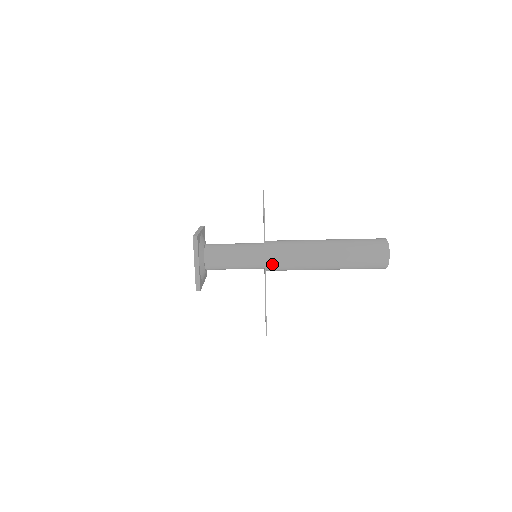
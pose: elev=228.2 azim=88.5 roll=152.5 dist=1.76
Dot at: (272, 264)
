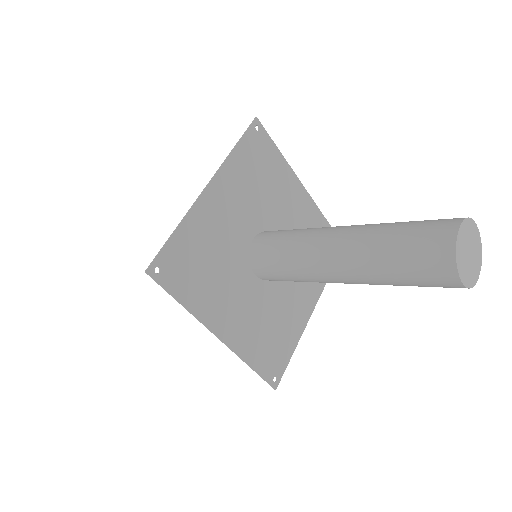
Dot at: (268, 279)
